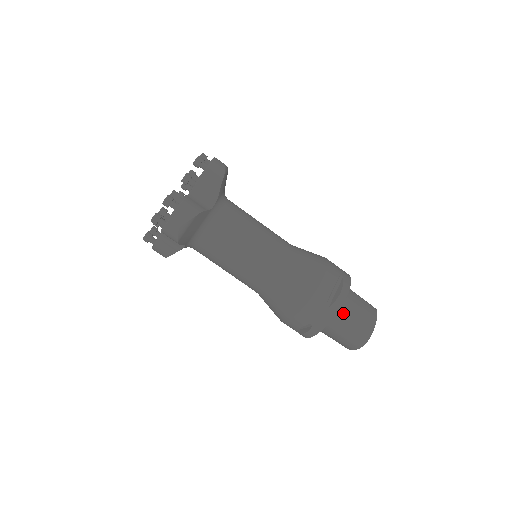
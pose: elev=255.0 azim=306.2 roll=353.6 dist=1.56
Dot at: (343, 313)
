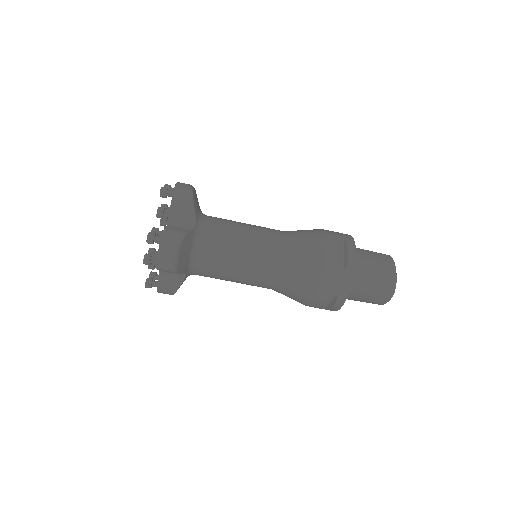
Dot at: (360, 271)
